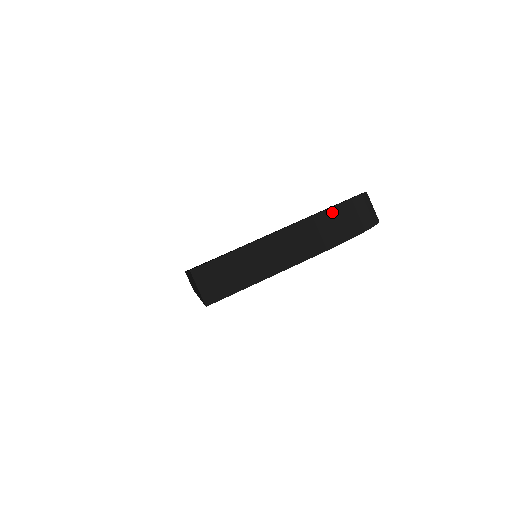
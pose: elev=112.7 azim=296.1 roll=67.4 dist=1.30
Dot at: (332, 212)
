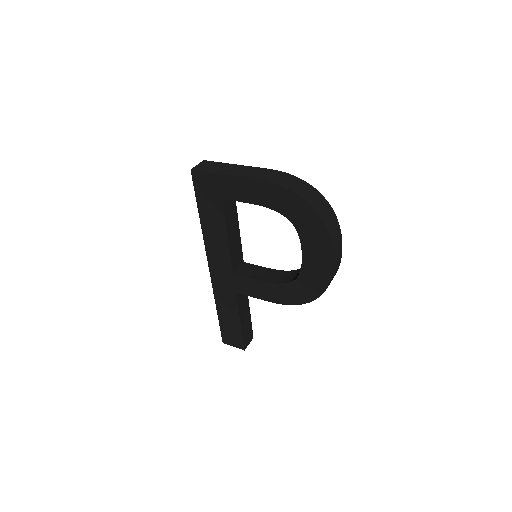
Dot at: (290, 176)
